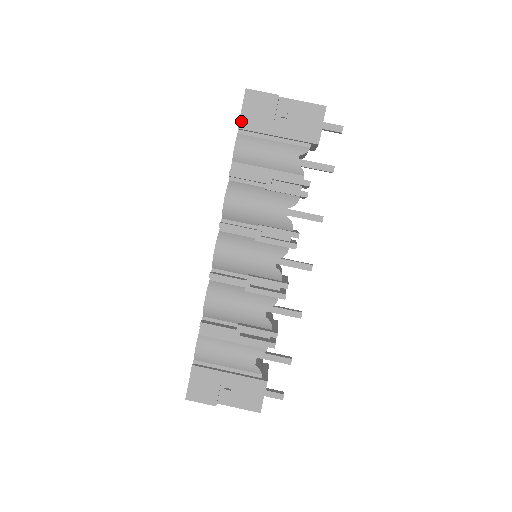
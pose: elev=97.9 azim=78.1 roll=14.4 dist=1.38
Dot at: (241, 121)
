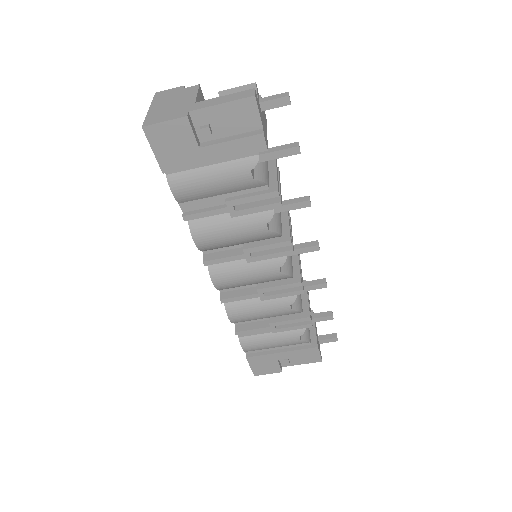
Dot at: (161, 165)
